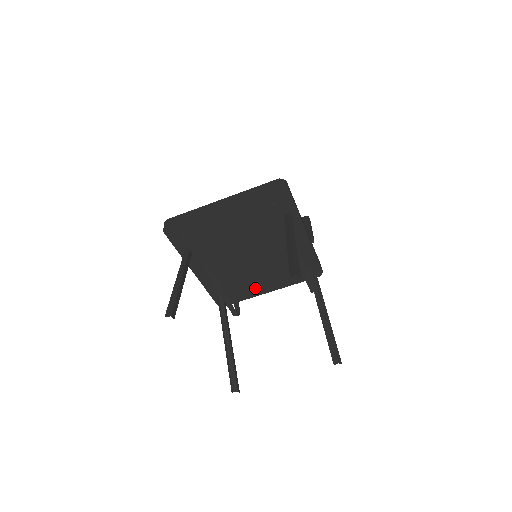
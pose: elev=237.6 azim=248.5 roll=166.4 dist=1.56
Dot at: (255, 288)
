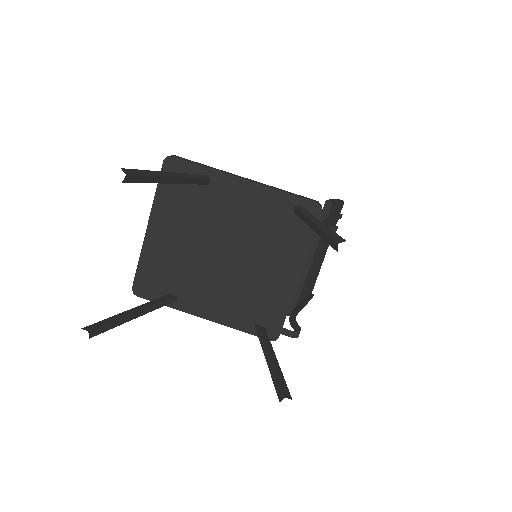
Dot at: (279, 286)
